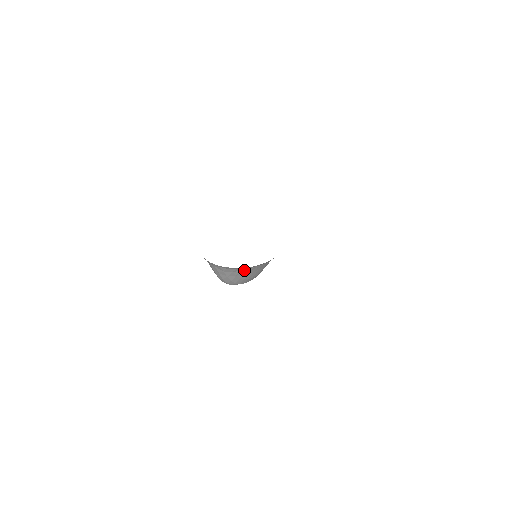
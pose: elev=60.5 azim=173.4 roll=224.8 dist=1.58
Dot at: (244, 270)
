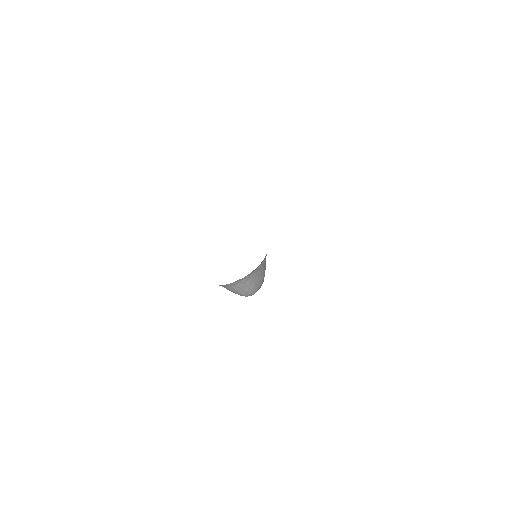
Dot at: (257, 271)
